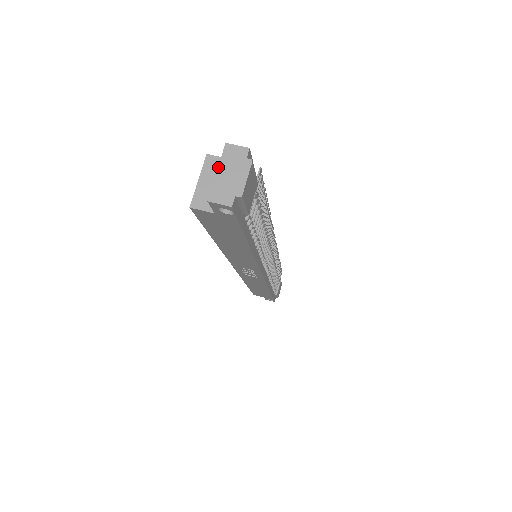
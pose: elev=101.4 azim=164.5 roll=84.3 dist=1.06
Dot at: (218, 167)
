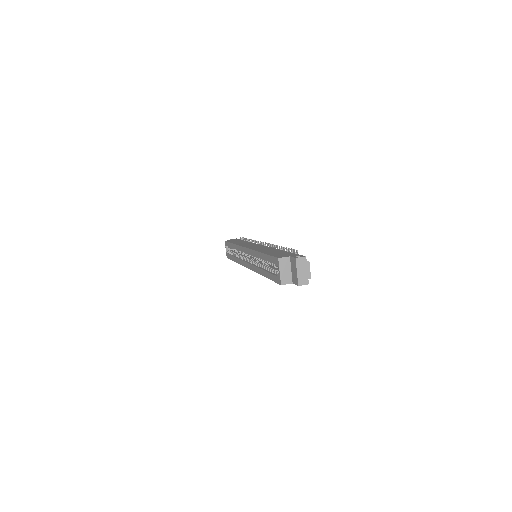
Dot at: (297, 270)
